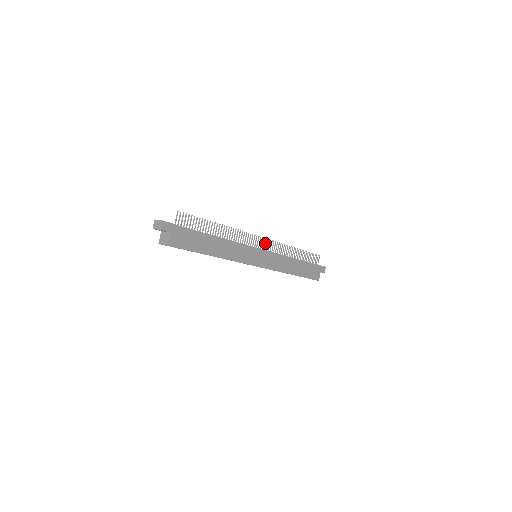
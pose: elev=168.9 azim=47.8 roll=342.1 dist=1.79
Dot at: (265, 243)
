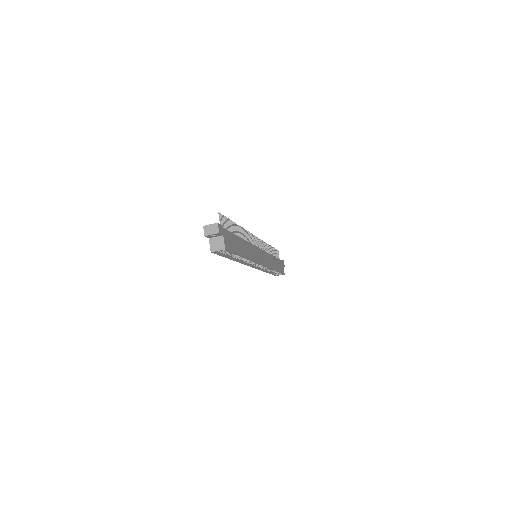
Dot at: (258, 242)
